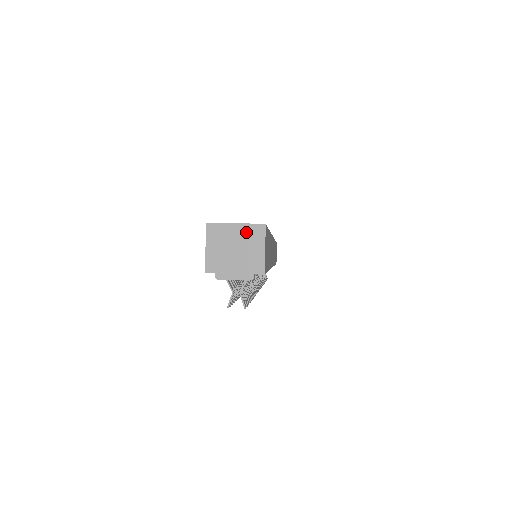
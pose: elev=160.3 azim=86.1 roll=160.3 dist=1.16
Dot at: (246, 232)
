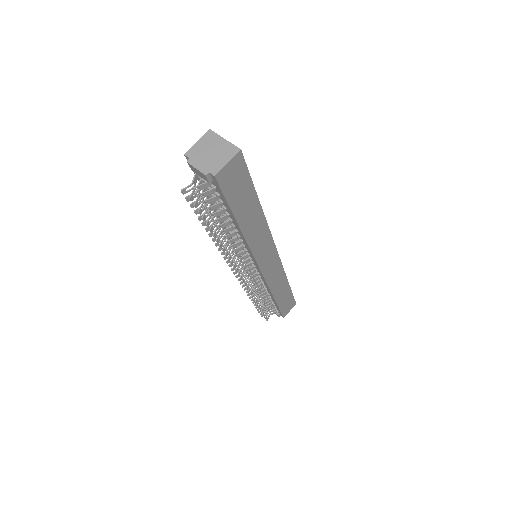
Dot at: (226, 147)
